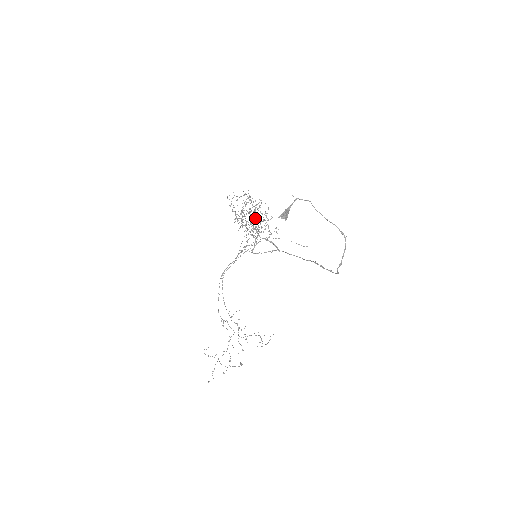
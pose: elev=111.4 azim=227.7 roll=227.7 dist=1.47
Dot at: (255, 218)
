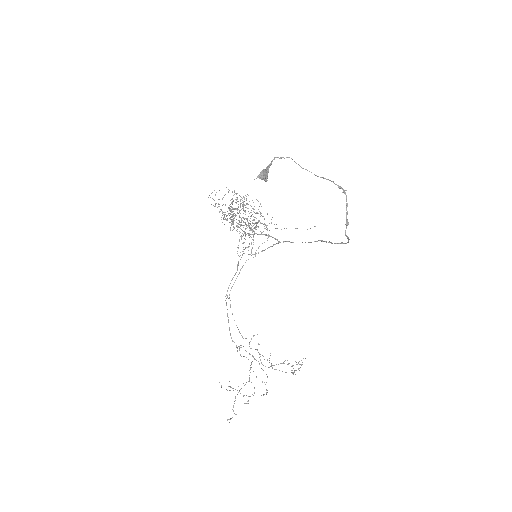
Dot at: occluded
